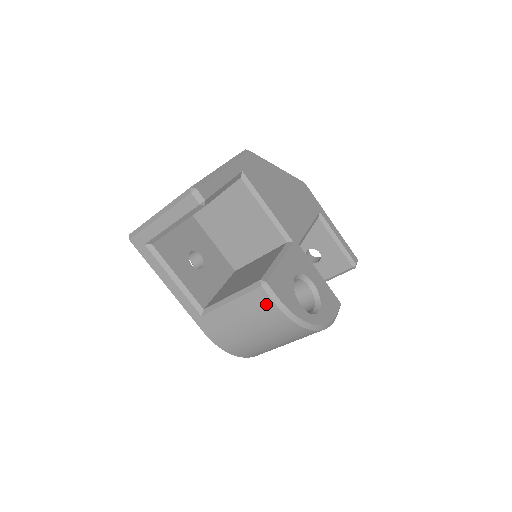
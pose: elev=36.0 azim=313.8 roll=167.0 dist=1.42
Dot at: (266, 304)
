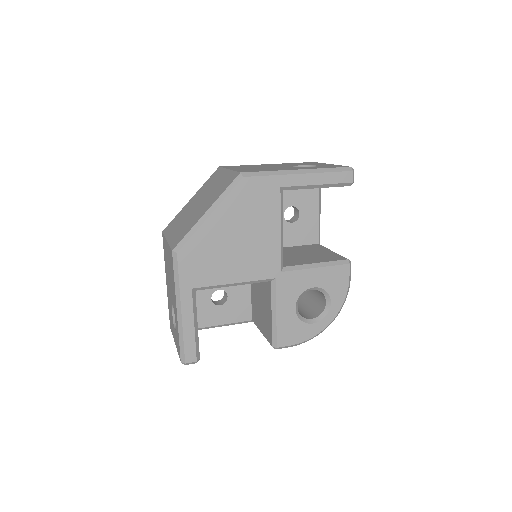
Dot at: occluded
